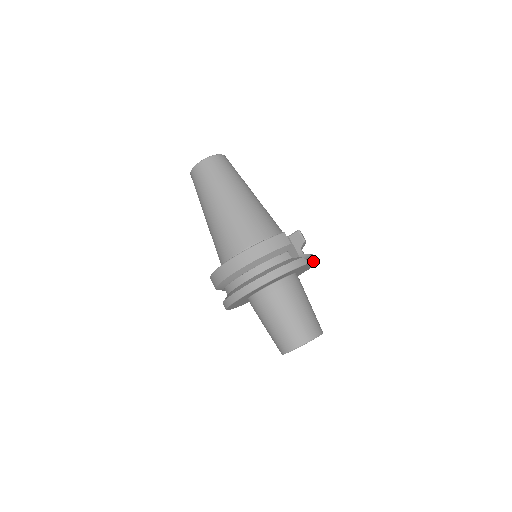
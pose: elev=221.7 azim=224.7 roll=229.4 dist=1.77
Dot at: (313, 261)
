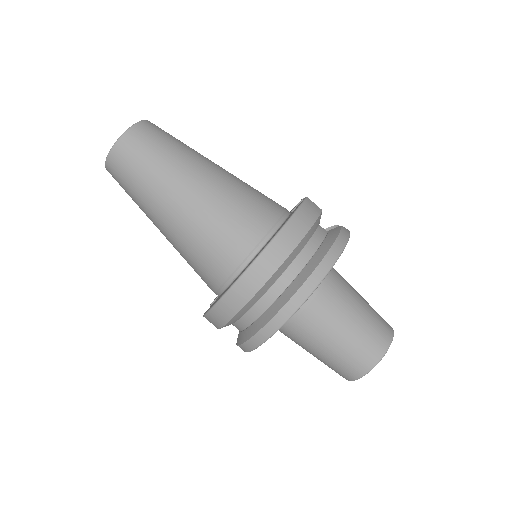
Dot at: occluded
